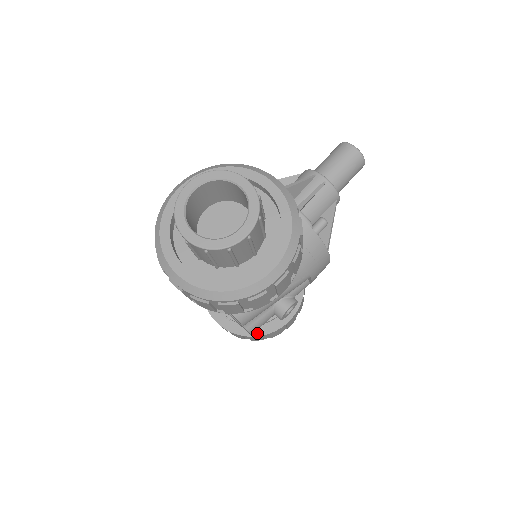
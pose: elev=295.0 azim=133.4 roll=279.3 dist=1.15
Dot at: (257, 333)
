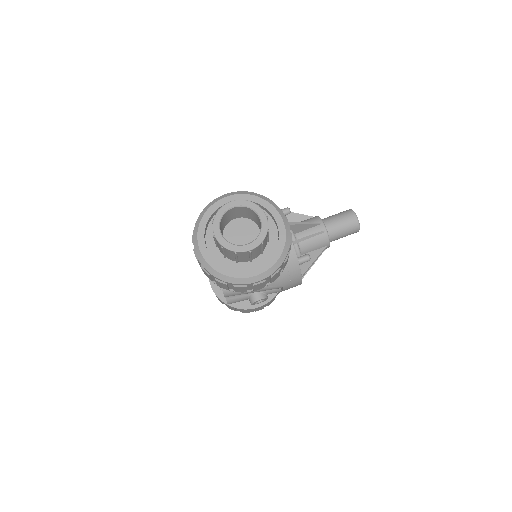
Dot at: (233, 305)
